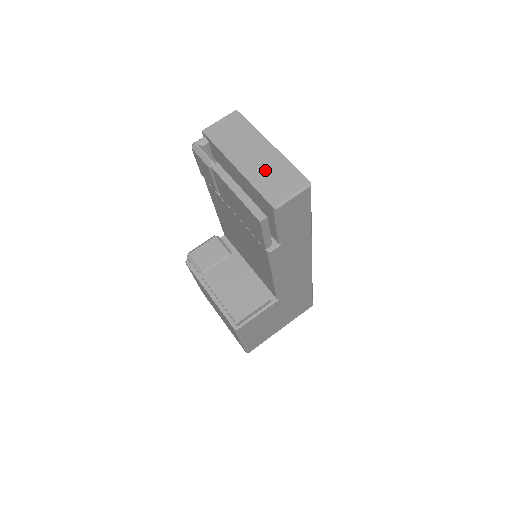
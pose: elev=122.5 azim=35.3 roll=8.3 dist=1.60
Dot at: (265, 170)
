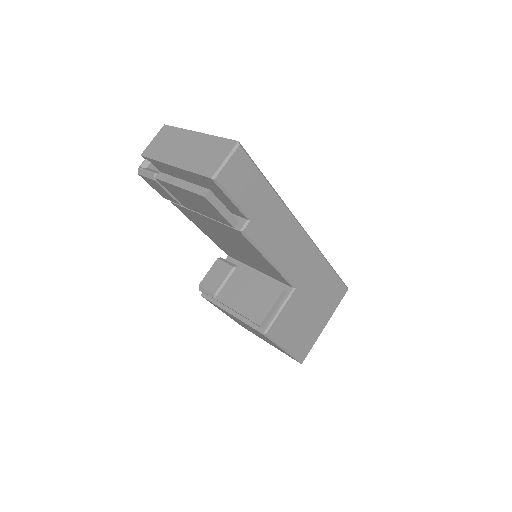
Dot at: (197, 154)
